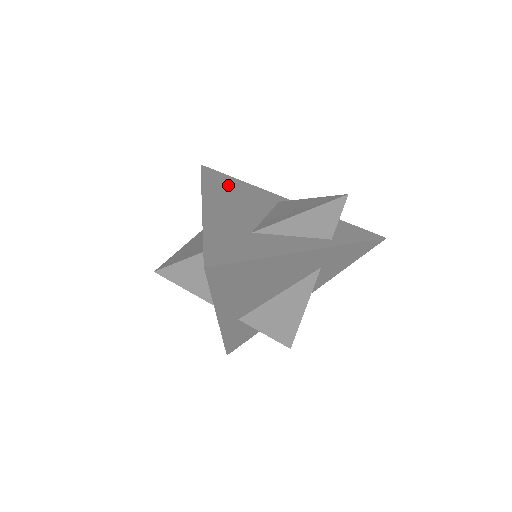
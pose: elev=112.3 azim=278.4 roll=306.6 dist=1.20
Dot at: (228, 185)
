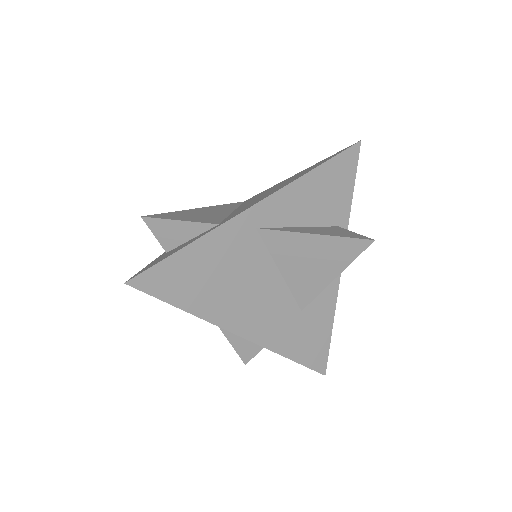
Dot at: (201, 277)
